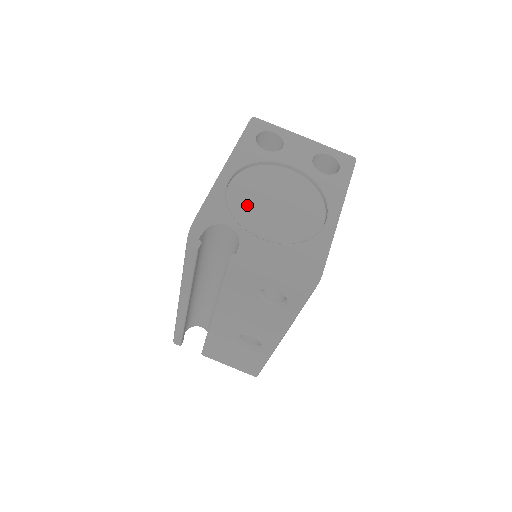
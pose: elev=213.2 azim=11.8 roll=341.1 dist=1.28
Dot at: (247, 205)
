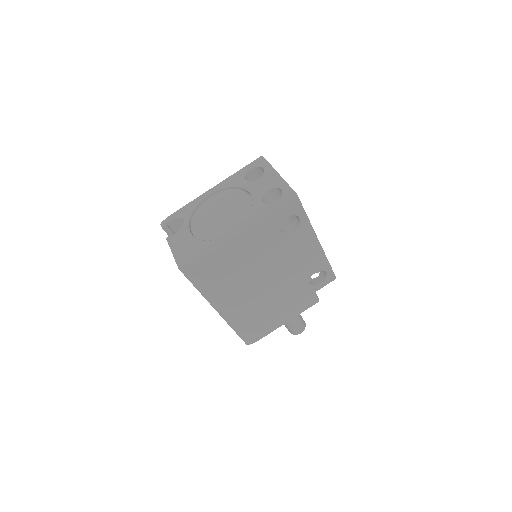
Dot at: (205, 212)
